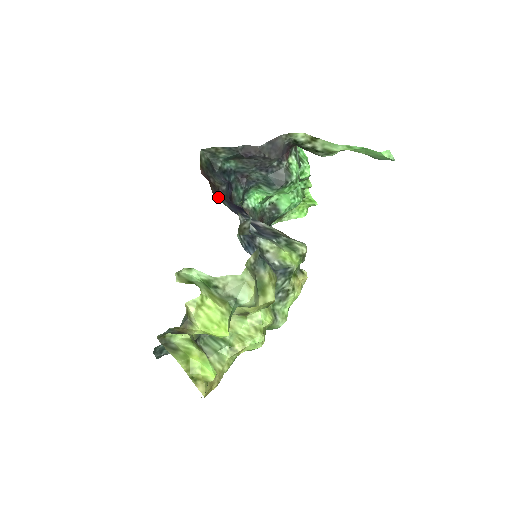
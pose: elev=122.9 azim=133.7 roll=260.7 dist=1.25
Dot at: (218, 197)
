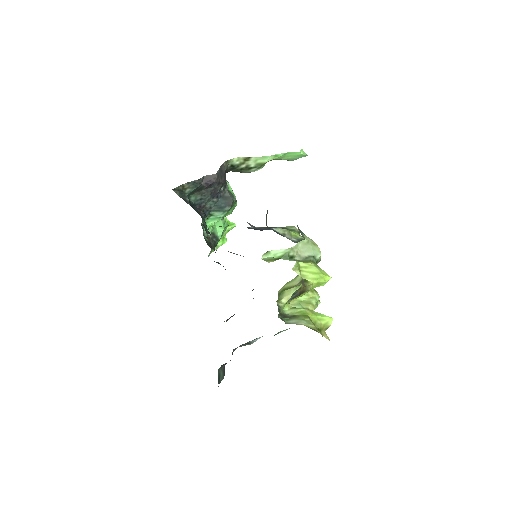
Dot at: occluded
